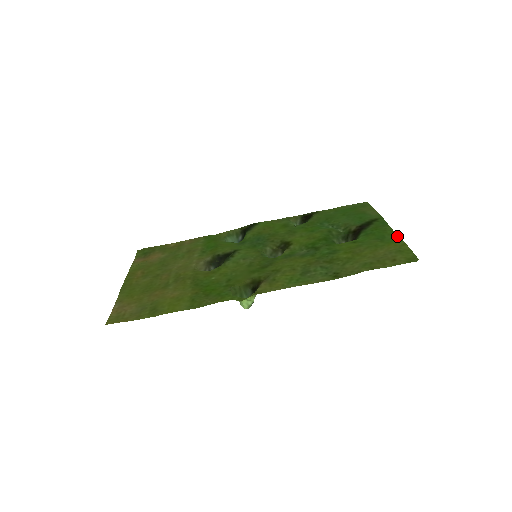
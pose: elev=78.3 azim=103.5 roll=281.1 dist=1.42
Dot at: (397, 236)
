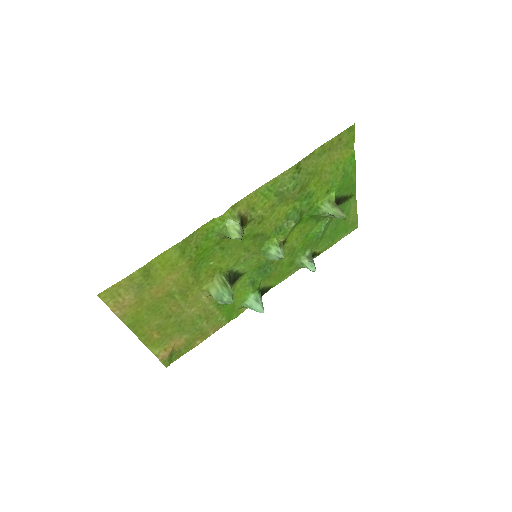
Dot at: (354, 163)
